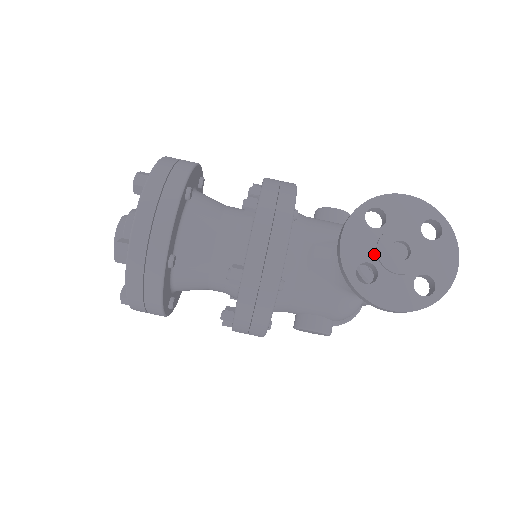
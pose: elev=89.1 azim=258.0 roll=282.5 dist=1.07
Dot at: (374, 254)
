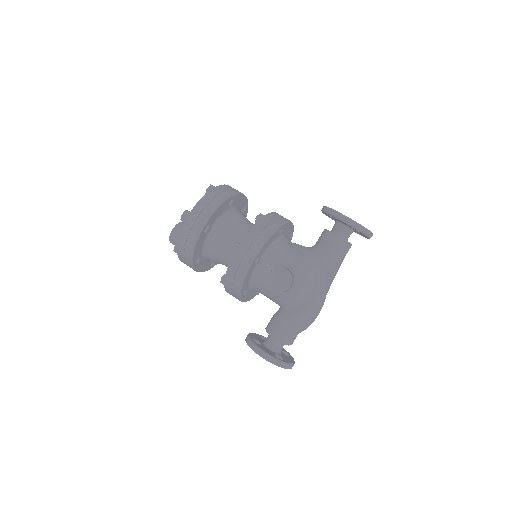
Dot at: occluded
